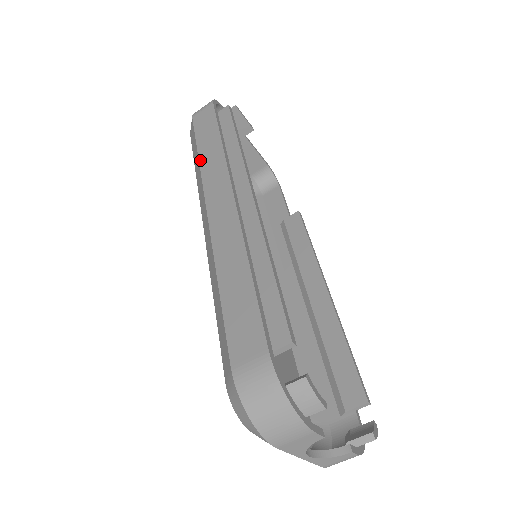
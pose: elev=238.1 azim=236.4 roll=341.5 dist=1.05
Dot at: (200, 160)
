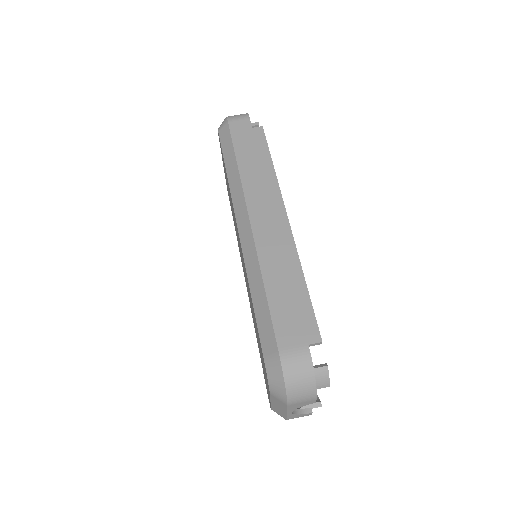
Dot at: (240, 169)
